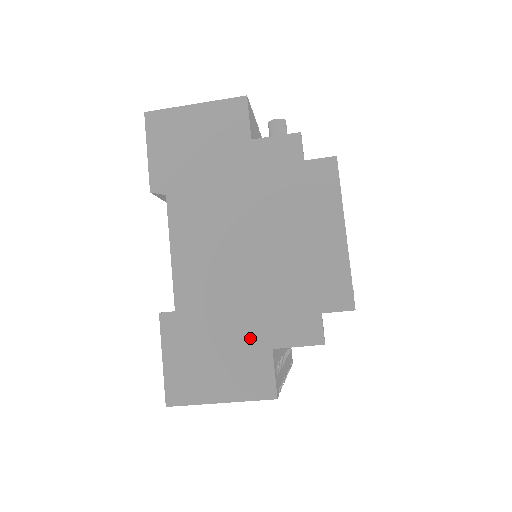
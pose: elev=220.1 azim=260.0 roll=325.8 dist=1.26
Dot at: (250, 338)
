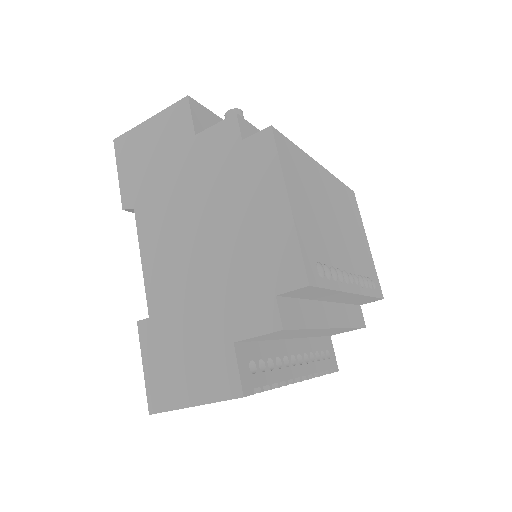
Dot at: (212, 334)
